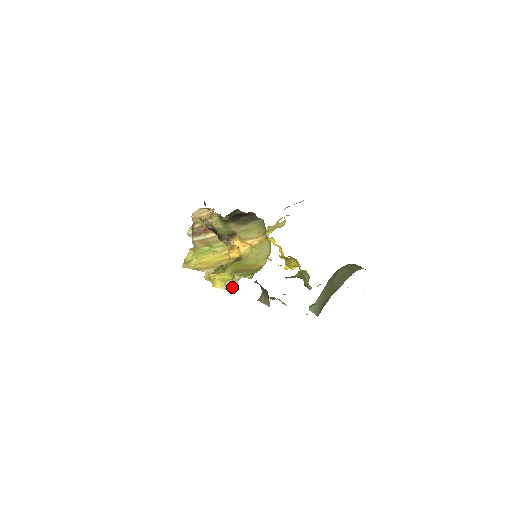
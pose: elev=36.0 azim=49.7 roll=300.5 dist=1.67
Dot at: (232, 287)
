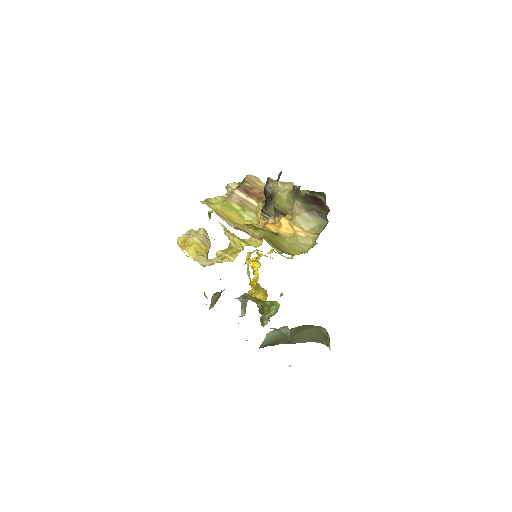
Dot at: (204, 263)
